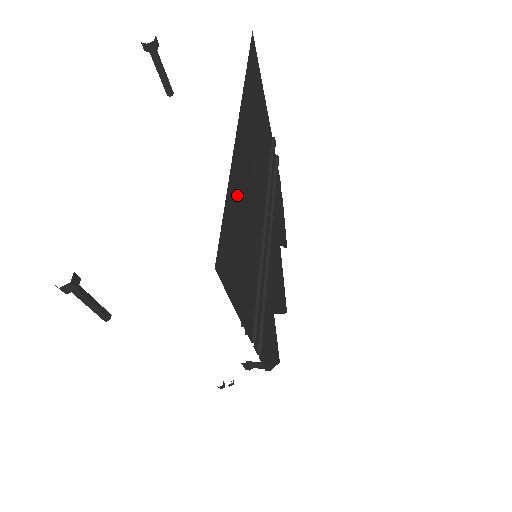
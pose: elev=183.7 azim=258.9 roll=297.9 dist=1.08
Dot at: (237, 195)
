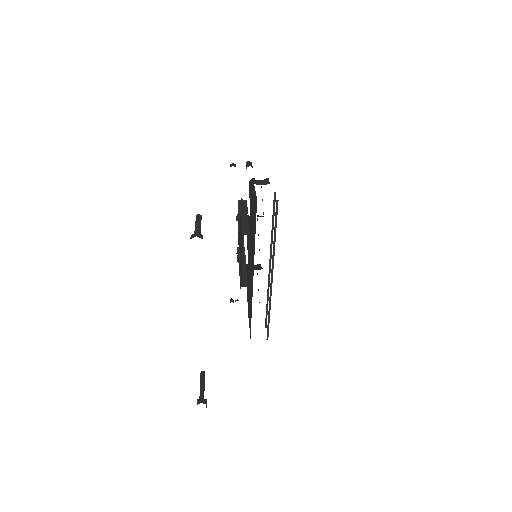
Dot at: occluded
